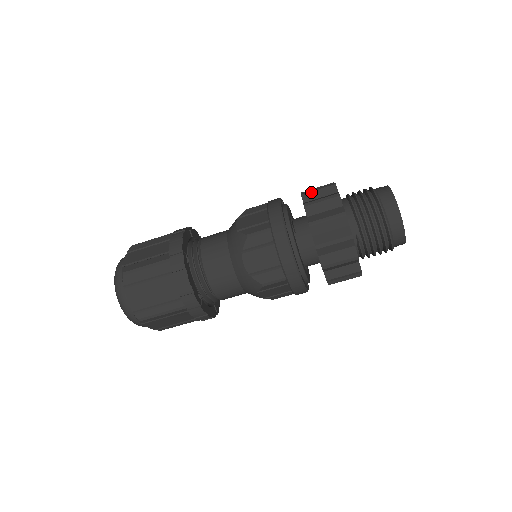
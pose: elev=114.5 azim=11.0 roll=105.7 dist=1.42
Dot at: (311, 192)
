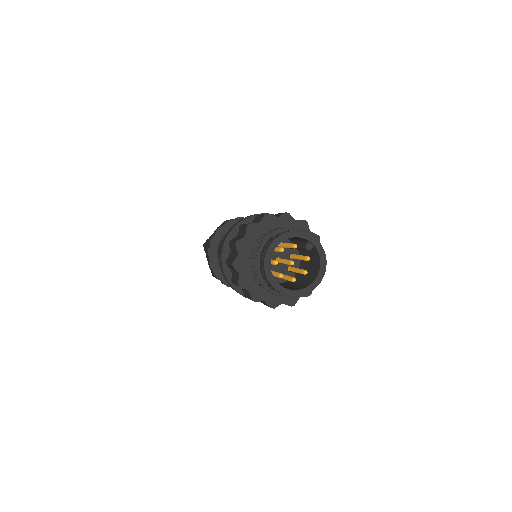
Dot at: (228, 265)
